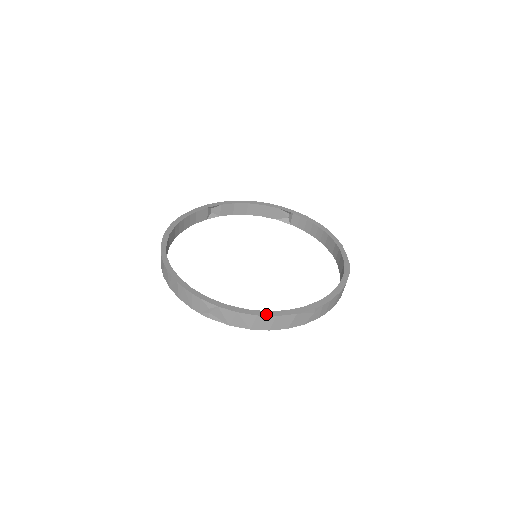
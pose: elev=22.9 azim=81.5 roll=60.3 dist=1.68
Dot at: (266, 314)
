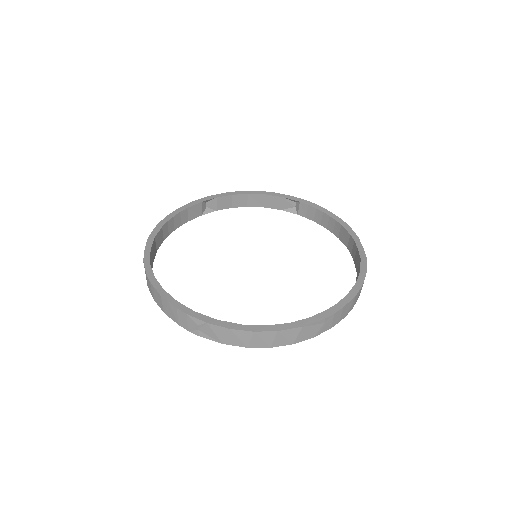
Dot at: (265, 329)
